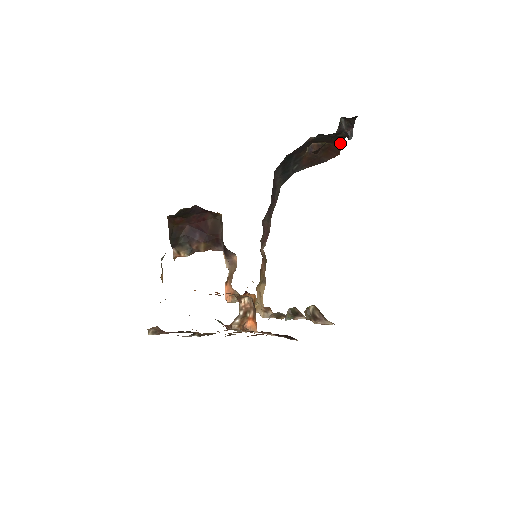
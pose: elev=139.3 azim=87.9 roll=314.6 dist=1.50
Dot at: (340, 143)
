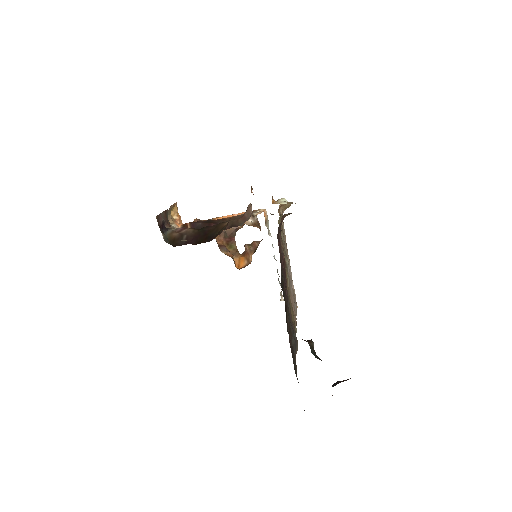
Dot at: occluded
